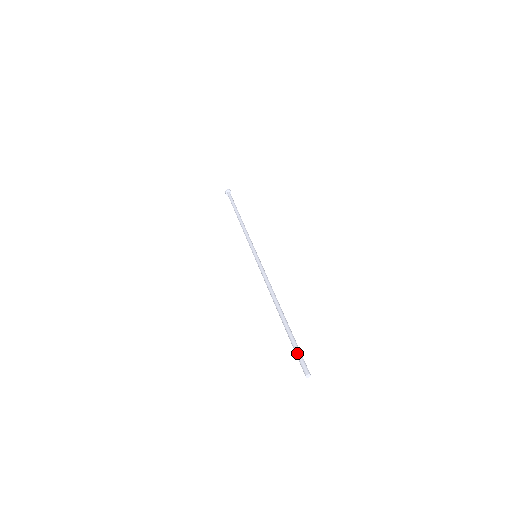
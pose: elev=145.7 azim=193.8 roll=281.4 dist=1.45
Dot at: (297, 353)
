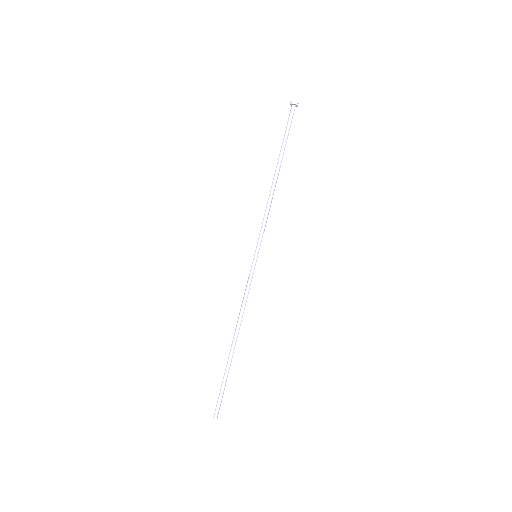
Dot at: (221, 397)
